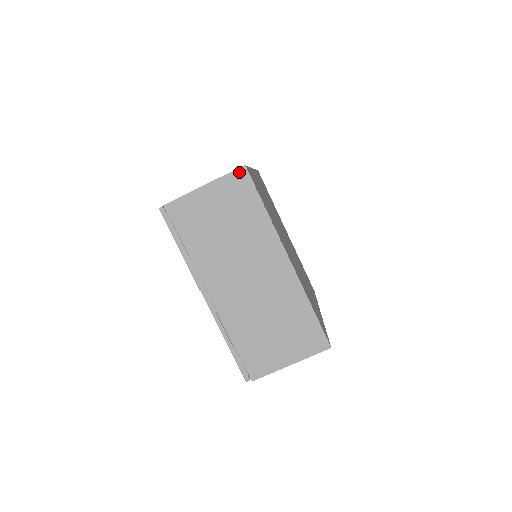
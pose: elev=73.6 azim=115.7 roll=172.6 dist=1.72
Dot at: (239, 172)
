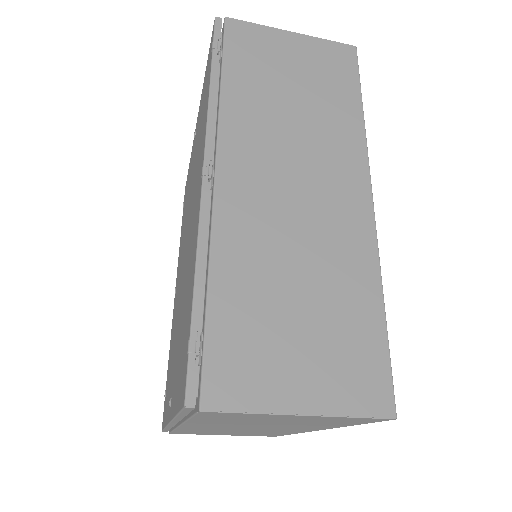
Dot at: (377, 419)
